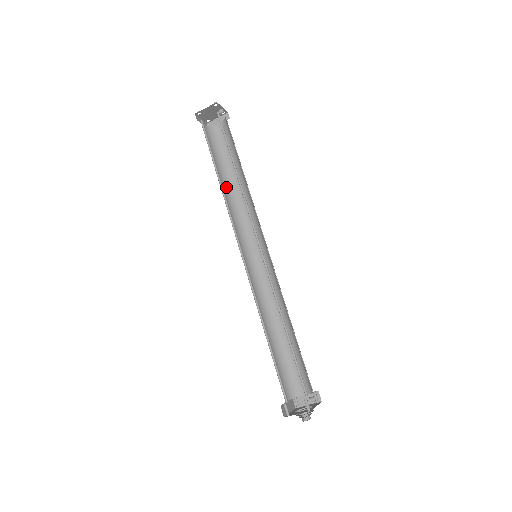
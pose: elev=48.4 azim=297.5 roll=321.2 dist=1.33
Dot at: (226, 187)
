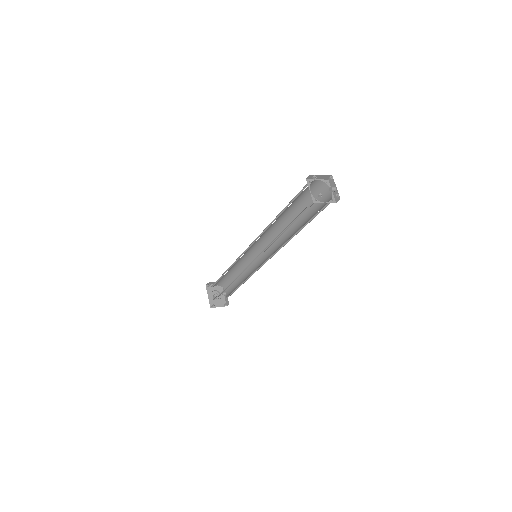
Dot at: occluded
